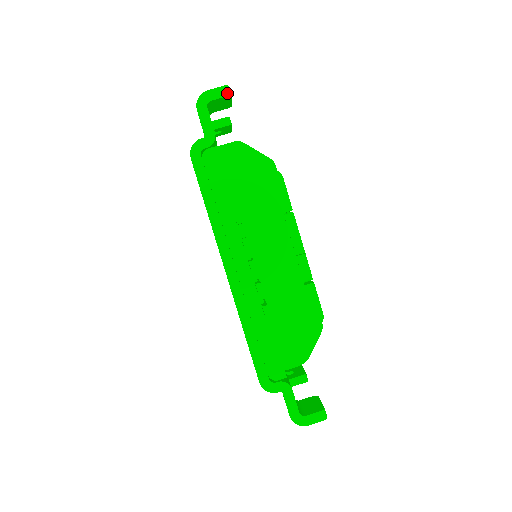
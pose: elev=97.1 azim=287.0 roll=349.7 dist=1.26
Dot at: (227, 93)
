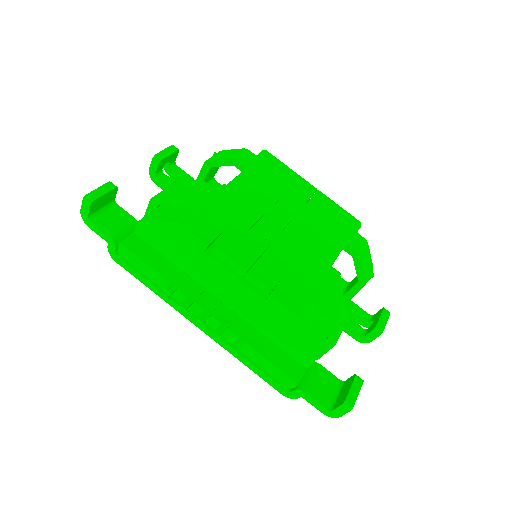
Dot at: (88, 203)
